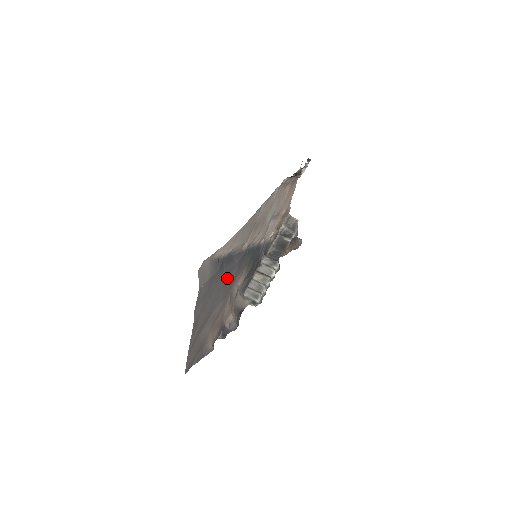
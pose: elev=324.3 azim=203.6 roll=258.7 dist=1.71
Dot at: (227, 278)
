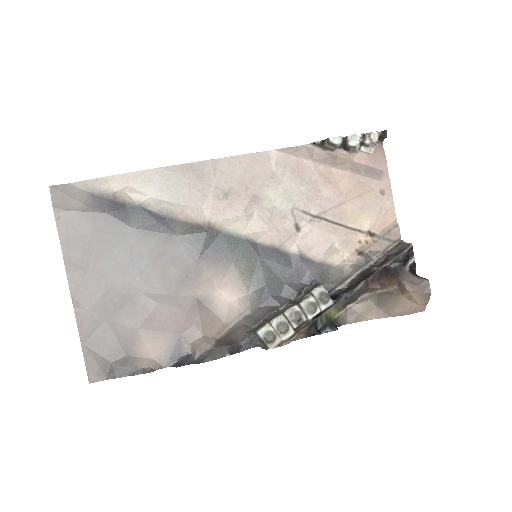
Dot at: (157, 249)
